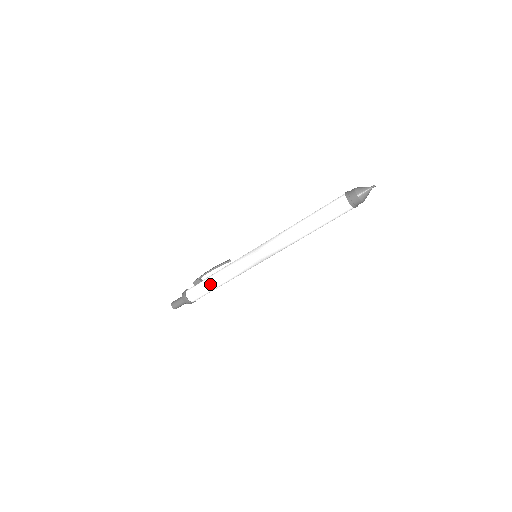
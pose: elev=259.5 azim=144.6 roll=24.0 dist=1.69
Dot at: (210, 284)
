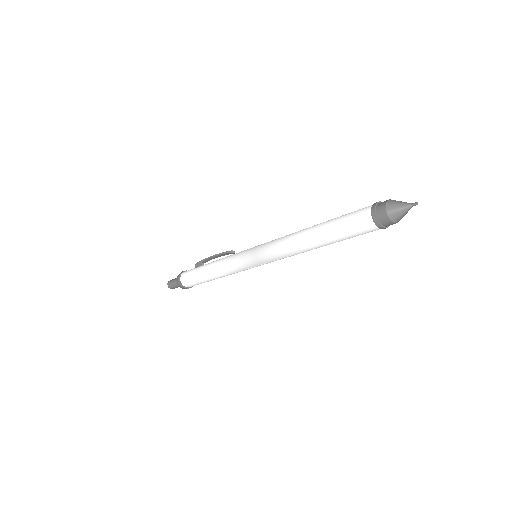
Dot at: (203, 269)
